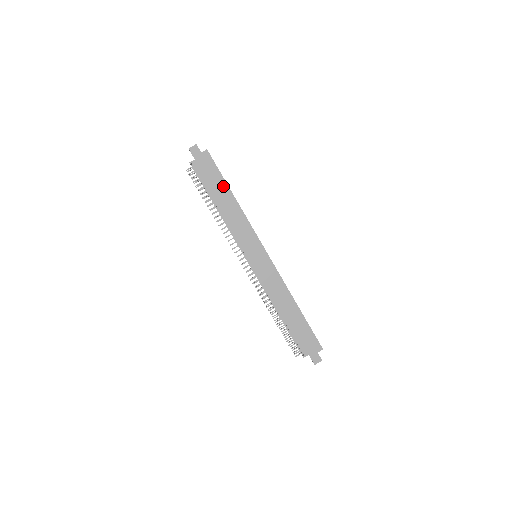
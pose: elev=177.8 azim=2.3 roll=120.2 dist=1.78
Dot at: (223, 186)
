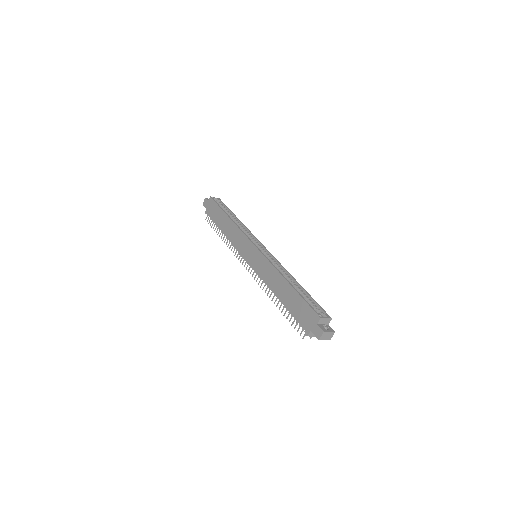
Dot at: (222, 215)
